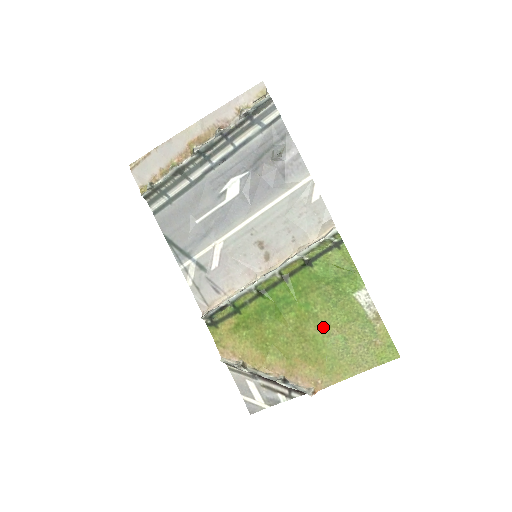
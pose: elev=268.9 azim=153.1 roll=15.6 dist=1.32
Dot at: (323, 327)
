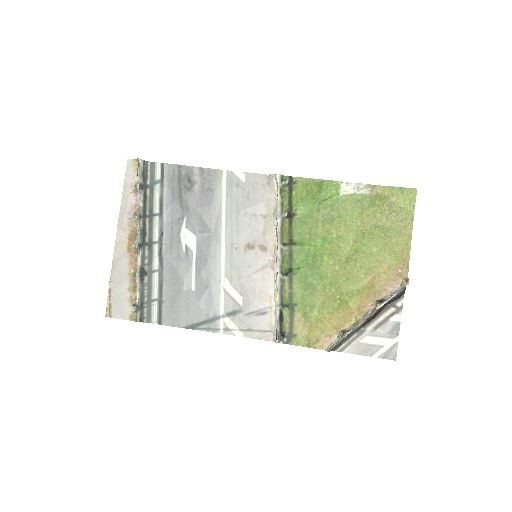
Dot at: (353, 238)
